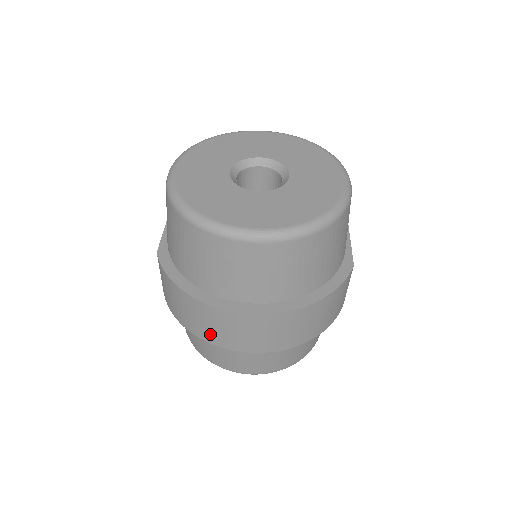
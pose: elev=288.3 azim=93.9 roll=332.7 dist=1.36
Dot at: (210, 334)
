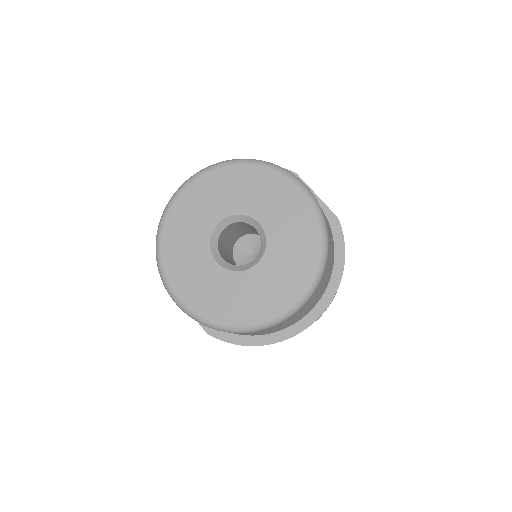
Dot at: occluded
